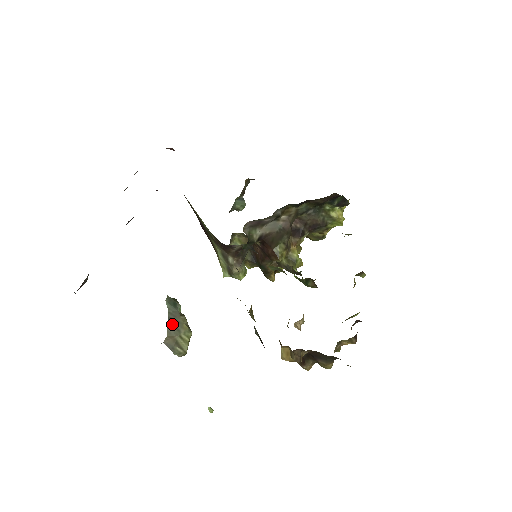
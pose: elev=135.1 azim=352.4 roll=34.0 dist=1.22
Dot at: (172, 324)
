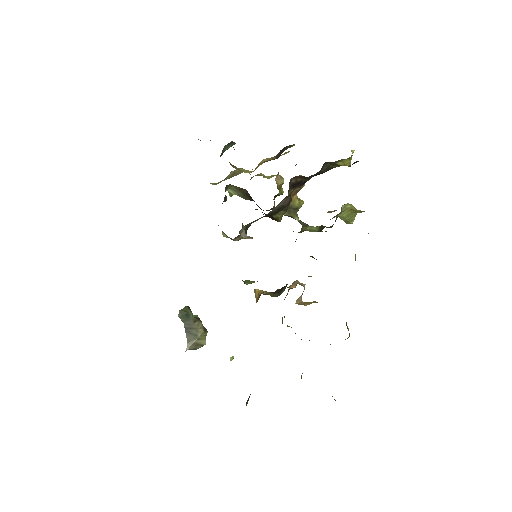
Dot at: (189, 332)
